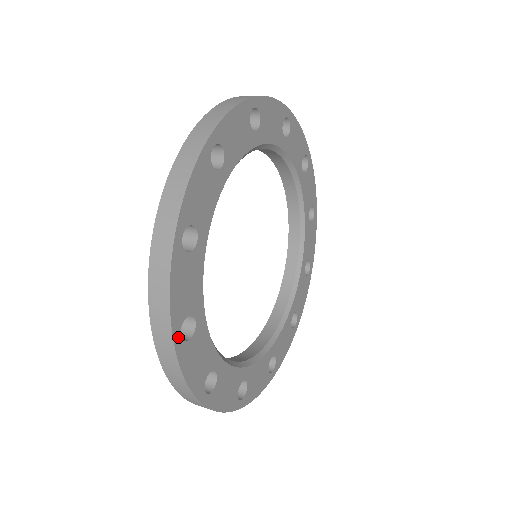
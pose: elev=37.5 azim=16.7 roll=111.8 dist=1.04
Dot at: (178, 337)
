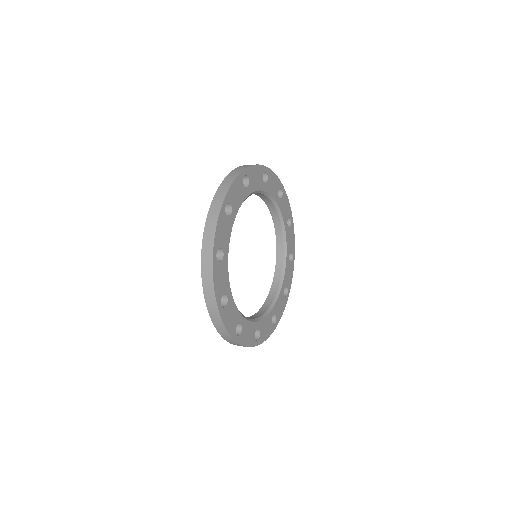
Dot at: (236, 337)
